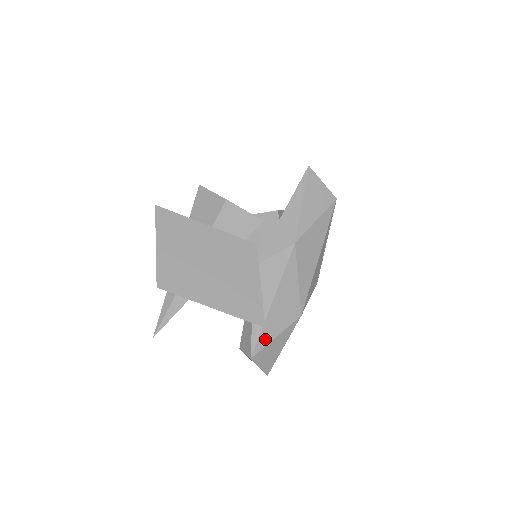
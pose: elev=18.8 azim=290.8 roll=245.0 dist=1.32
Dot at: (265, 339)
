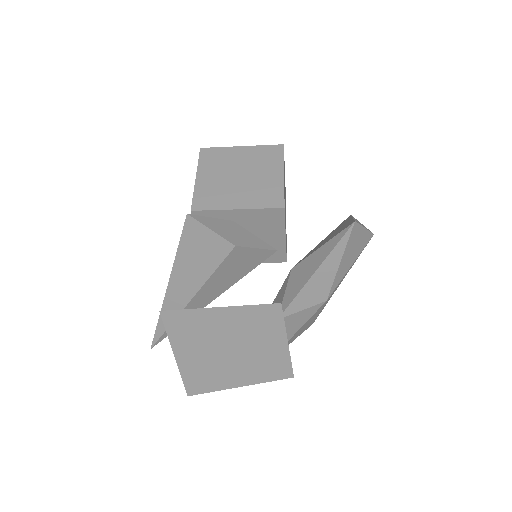
Dot at: occluded
